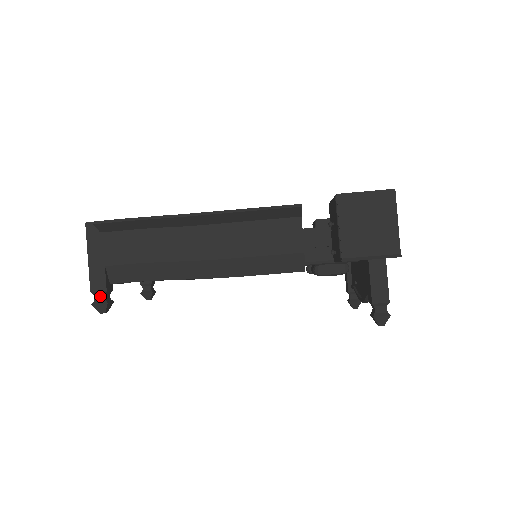
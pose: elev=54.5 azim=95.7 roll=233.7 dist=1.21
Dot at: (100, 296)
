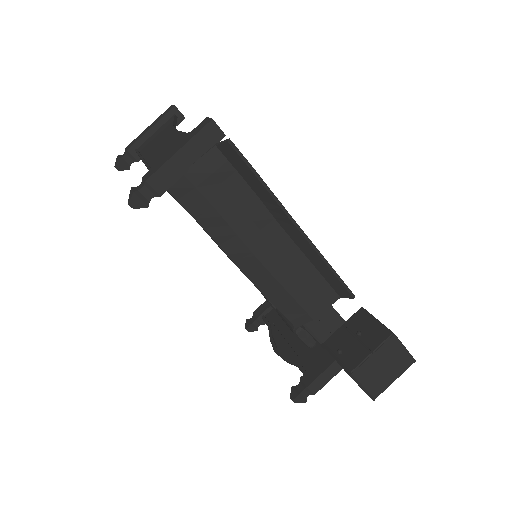
Dot at: (148, 192)
